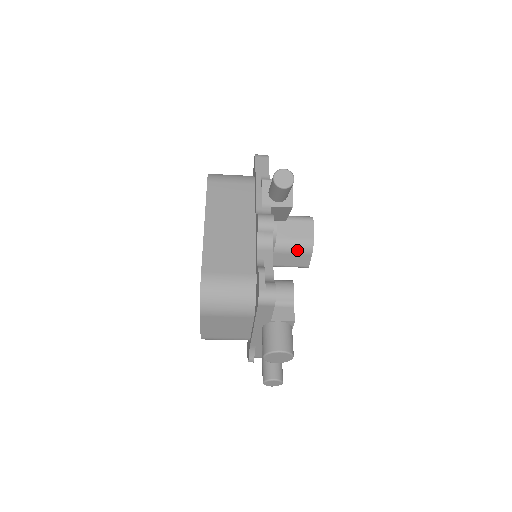
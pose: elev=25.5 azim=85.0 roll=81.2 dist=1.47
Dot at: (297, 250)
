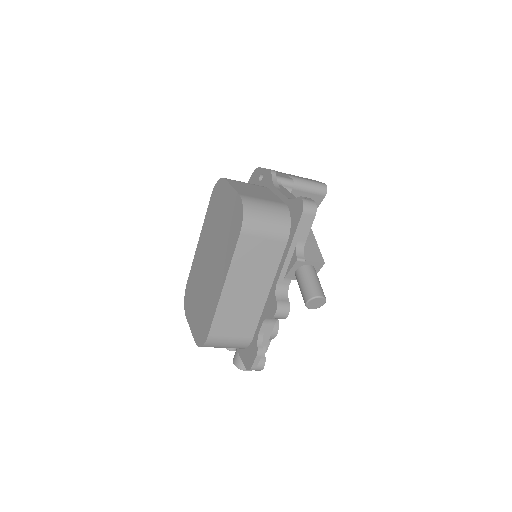
Dot at: occluded
